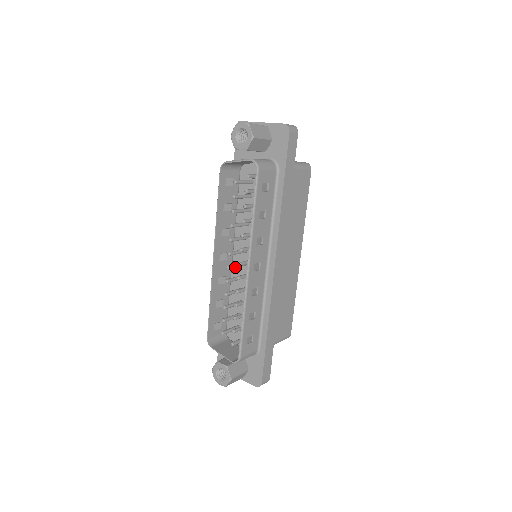
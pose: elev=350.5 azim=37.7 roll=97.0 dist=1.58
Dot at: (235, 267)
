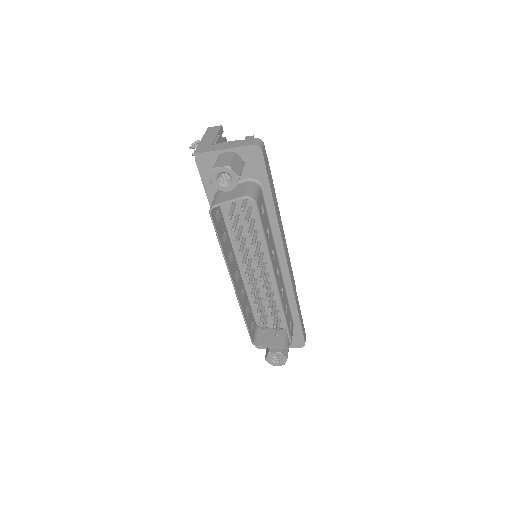
Dot at: (252, 280)
